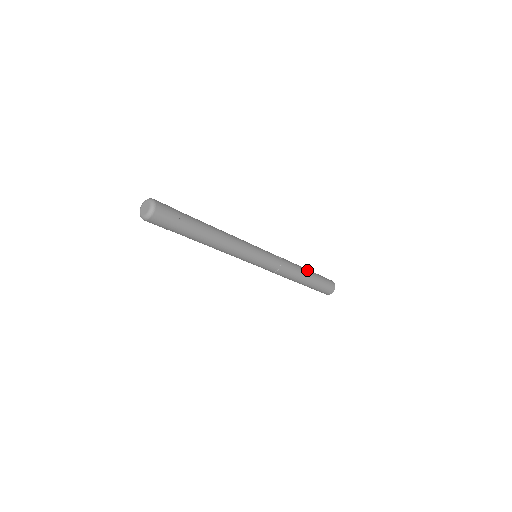
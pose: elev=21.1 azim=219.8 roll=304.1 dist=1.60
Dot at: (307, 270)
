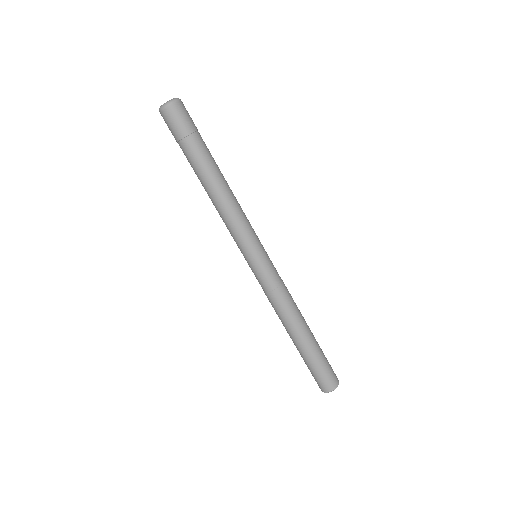
Dot at: occluded
